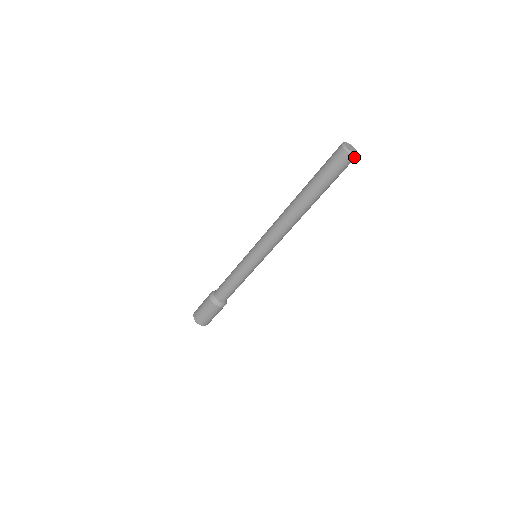
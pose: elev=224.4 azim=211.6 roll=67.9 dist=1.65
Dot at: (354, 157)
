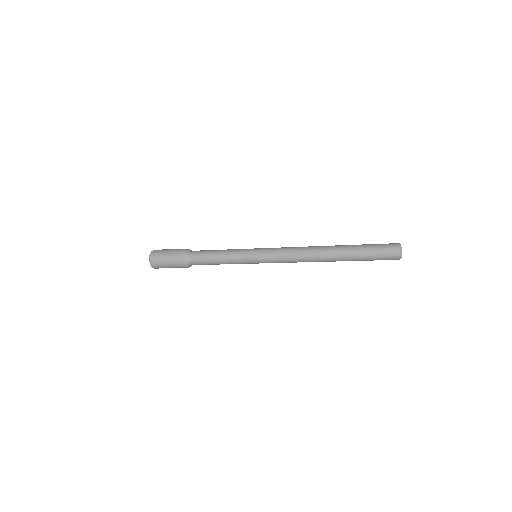
Dot at: (399, 259)
